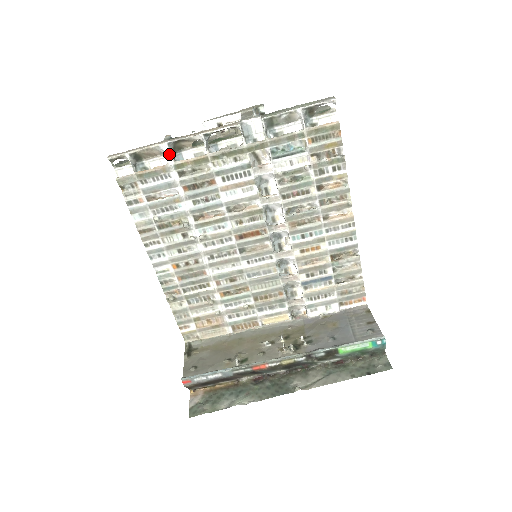
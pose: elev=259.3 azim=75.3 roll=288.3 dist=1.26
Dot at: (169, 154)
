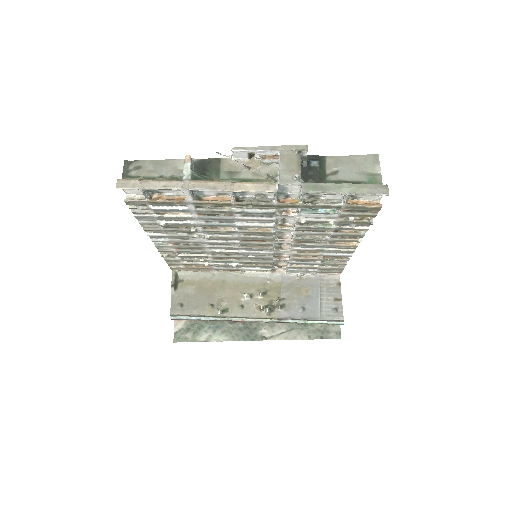
Dot at: (189, 195)
